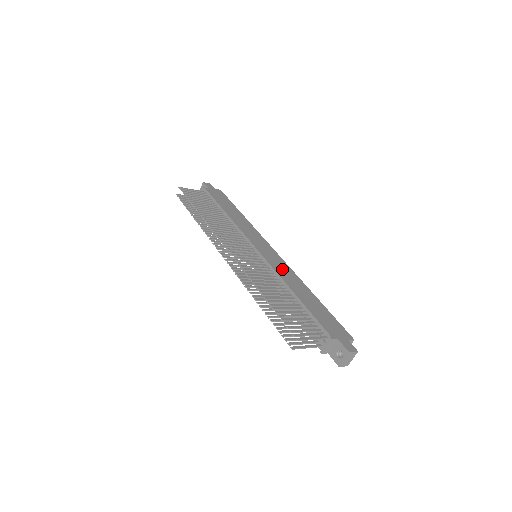
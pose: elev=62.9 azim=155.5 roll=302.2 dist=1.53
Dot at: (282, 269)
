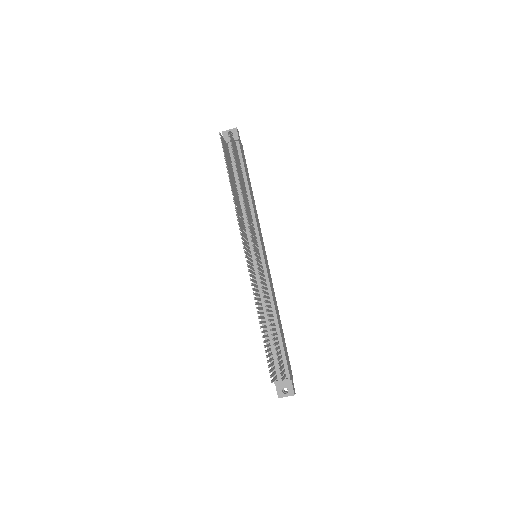
Dot at: occluded
